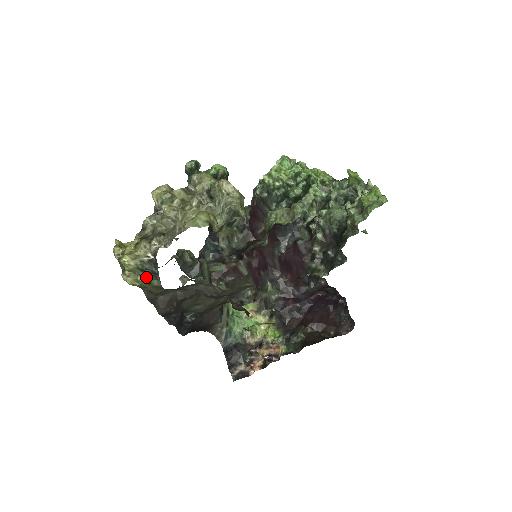
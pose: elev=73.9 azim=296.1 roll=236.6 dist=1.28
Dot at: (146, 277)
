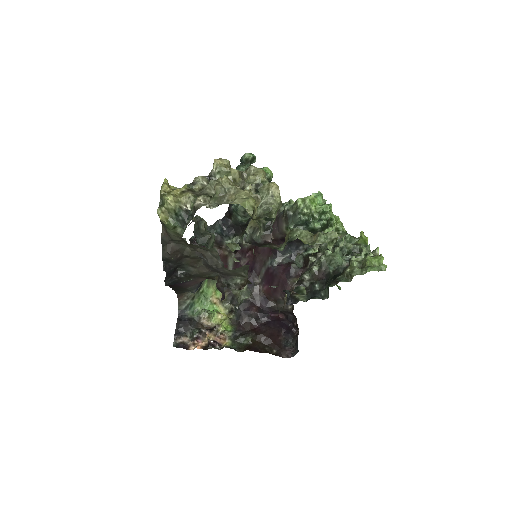
Dot at: (176, 221)
